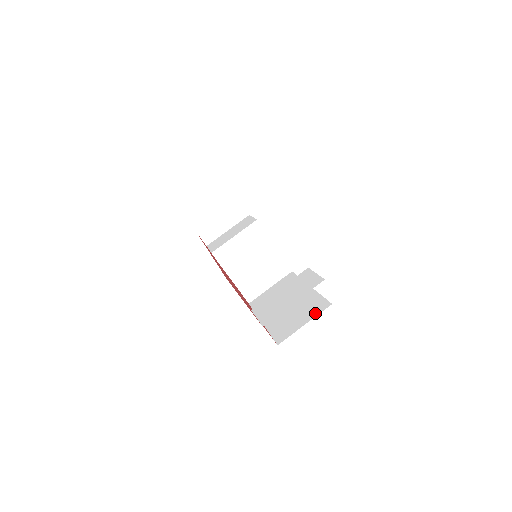
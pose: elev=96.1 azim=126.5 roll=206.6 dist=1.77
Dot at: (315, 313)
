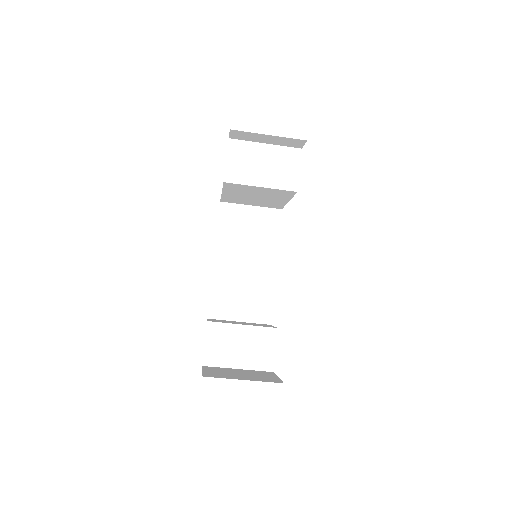
Dot at: (254, 318)
